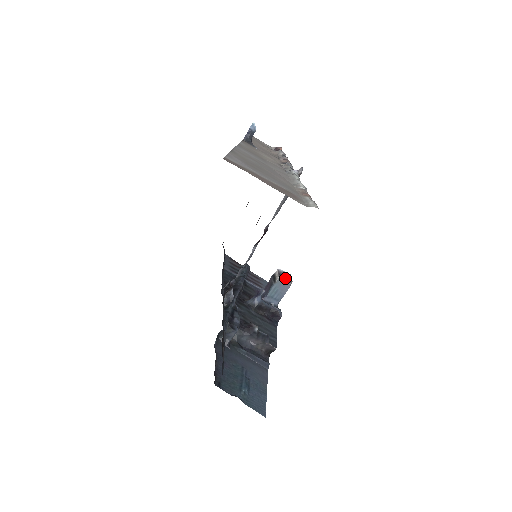
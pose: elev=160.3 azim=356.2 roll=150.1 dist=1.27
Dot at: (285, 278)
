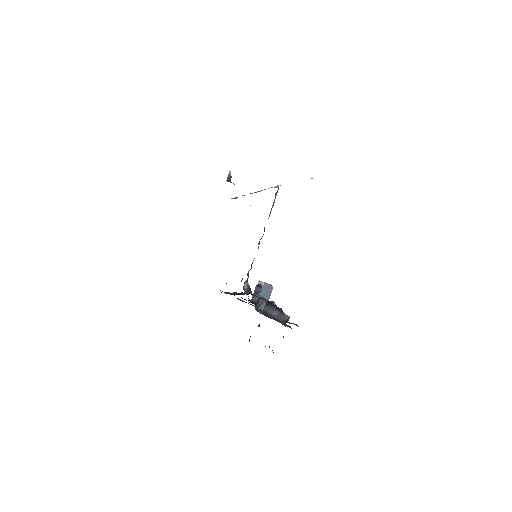
Dot at: occluded
